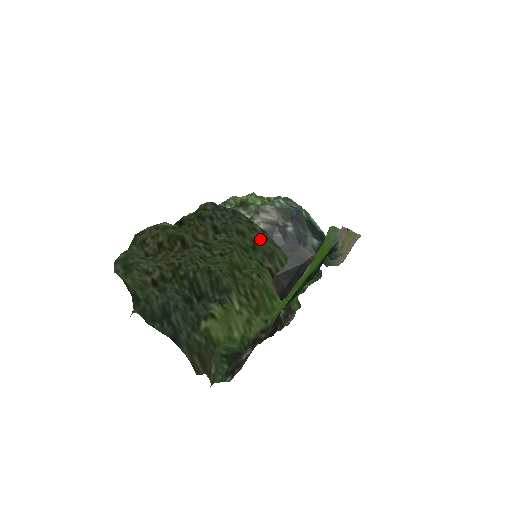
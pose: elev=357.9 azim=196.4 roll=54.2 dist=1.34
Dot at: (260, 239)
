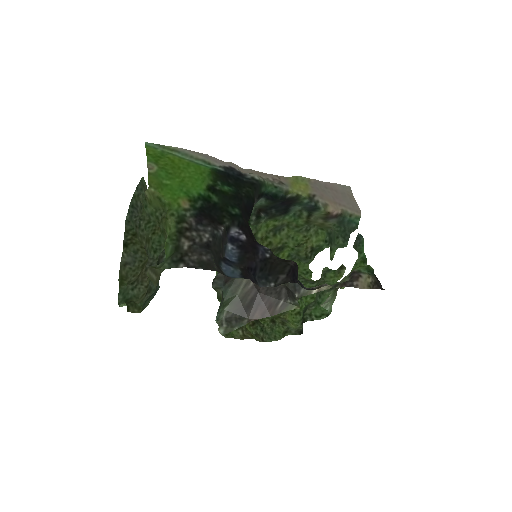
Dot at: (142, 195)
